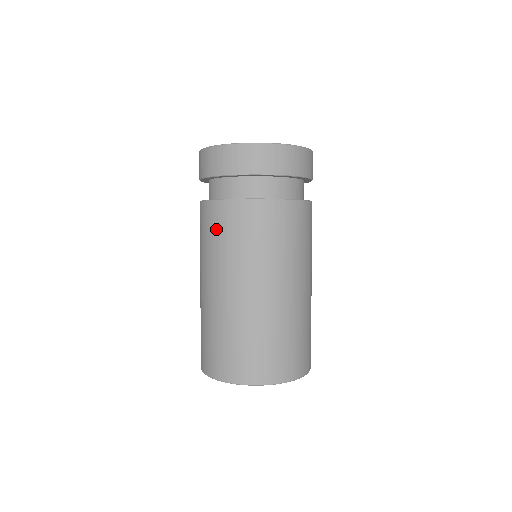
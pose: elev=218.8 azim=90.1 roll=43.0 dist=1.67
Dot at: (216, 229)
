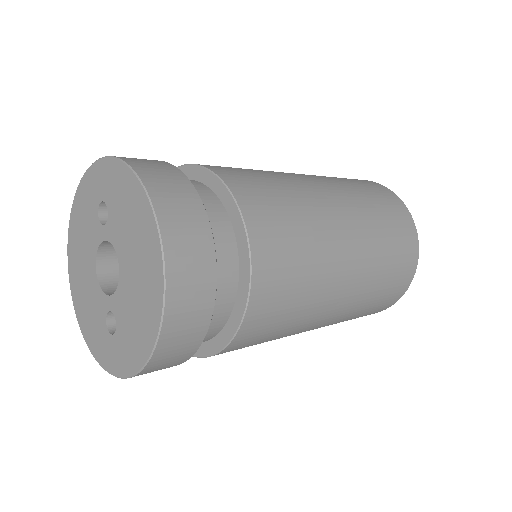
Dot at: occluded
